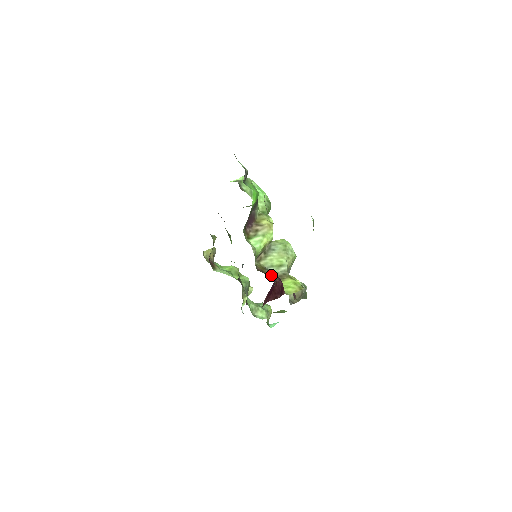
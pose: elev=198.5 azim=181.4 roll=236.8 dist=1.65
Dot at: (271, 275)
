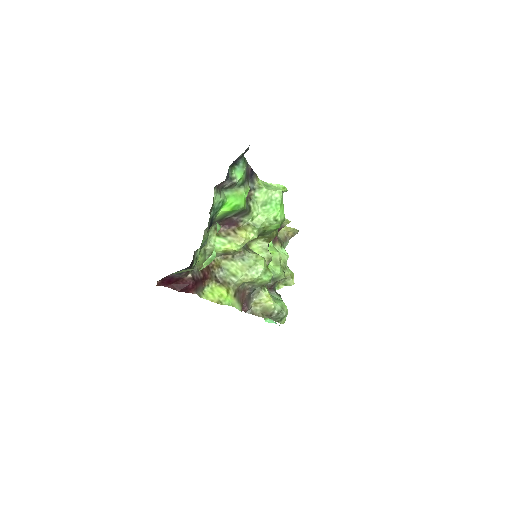
Dot at: (220, 275)
